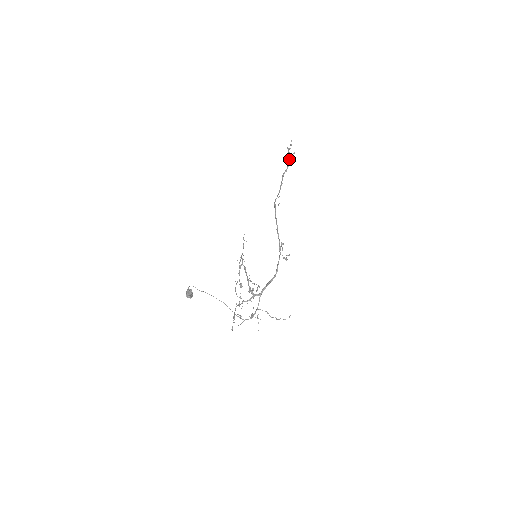
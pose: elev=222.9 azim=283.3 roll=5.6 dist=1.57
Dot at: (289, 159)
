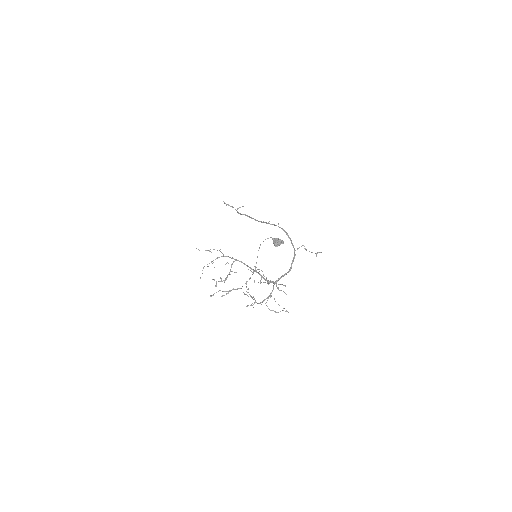
Dot at: occluded
